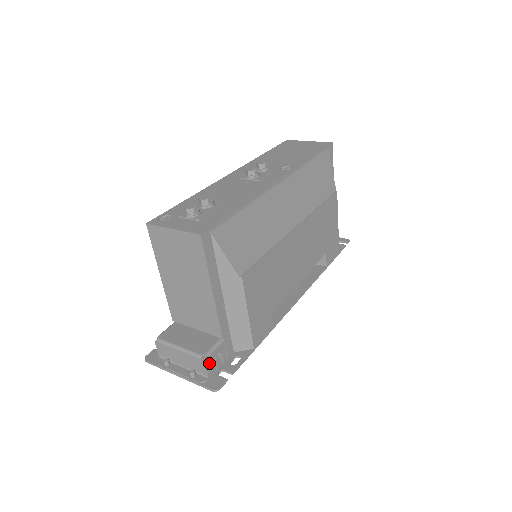
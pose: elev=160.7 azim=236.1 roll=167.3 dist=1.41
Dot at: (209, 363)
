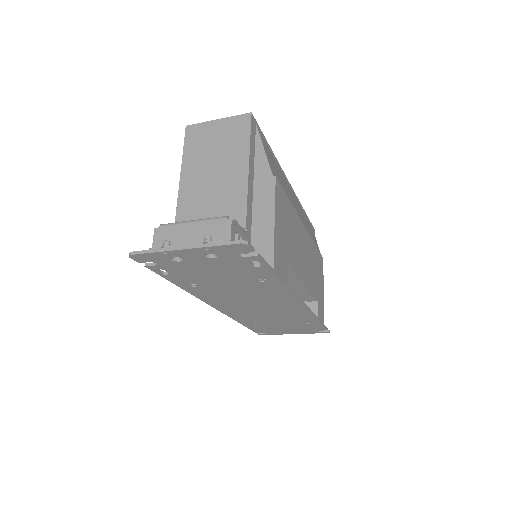
Dot at: (233, 229)
